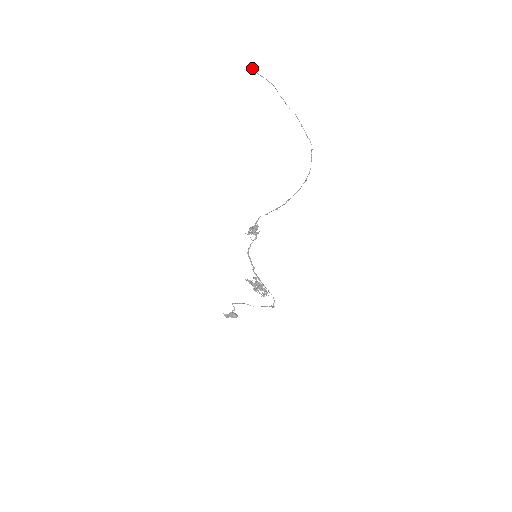
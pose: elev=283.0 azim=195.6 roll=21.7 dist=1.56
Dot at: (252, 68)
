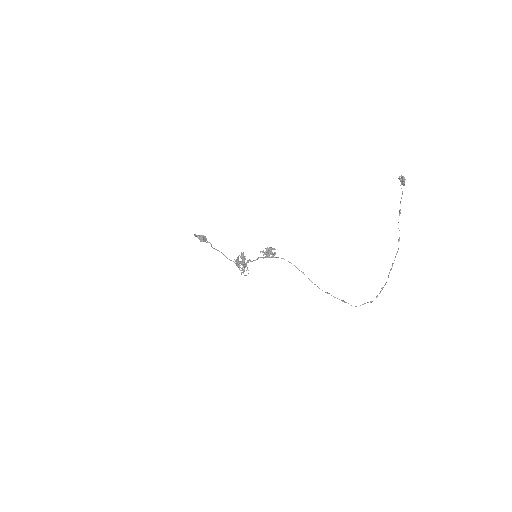
Dot at: (404, 185)
